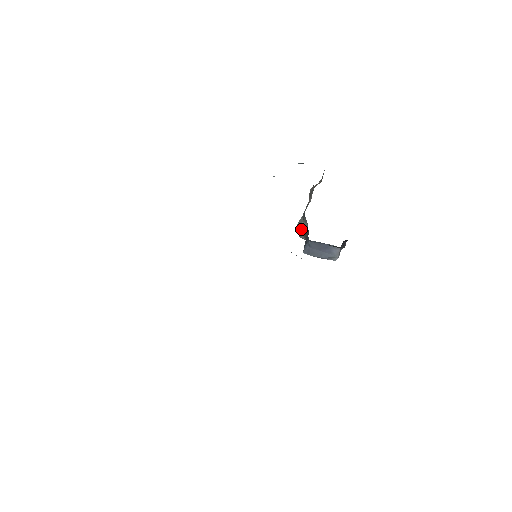
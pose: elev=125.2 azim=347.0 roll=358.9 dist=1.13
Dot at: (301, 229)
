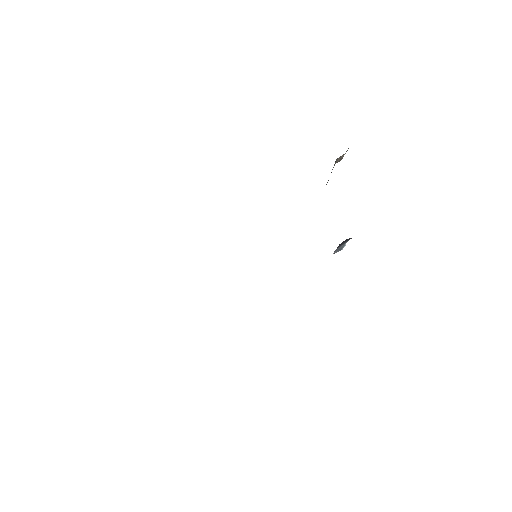
Dot at: occluded
